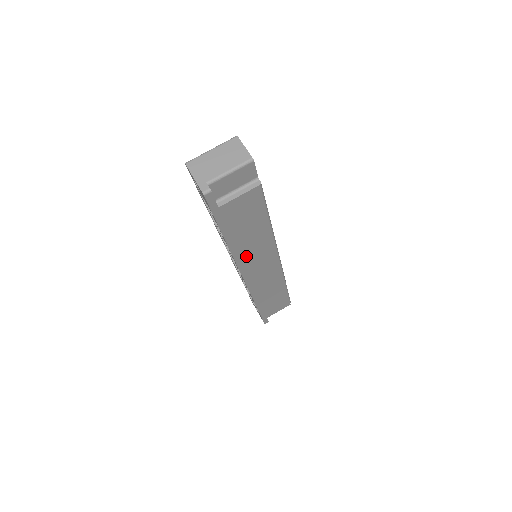
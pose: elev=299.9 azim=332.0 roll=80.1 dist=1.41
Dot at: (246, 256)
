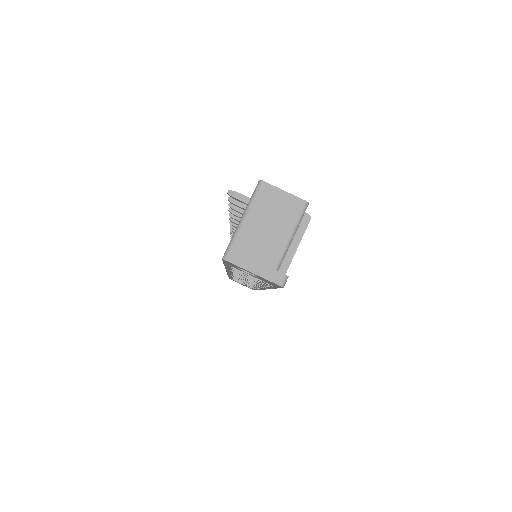
Dot at: occluded
